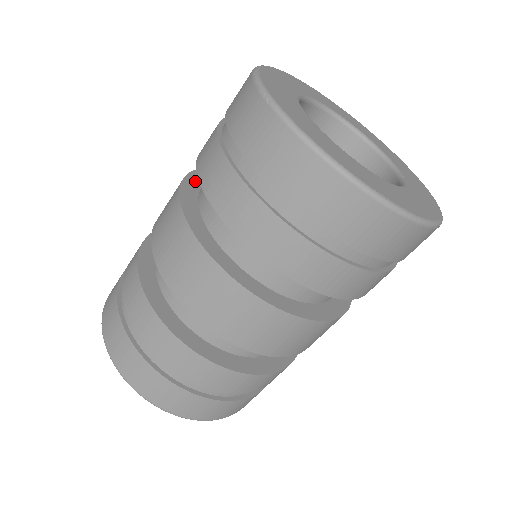
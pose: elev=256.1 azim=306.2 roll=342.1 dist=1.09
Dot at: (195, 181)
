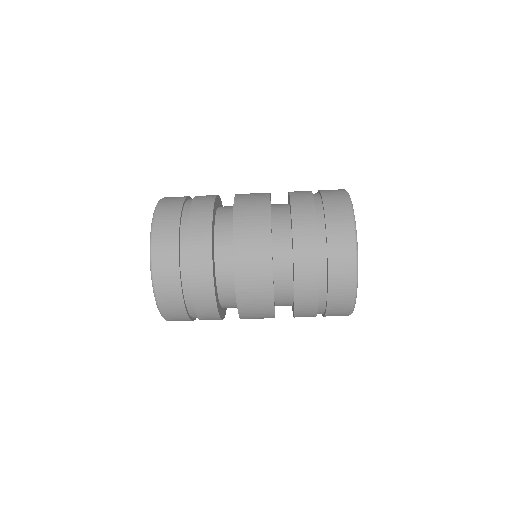
Dot at: occluded
